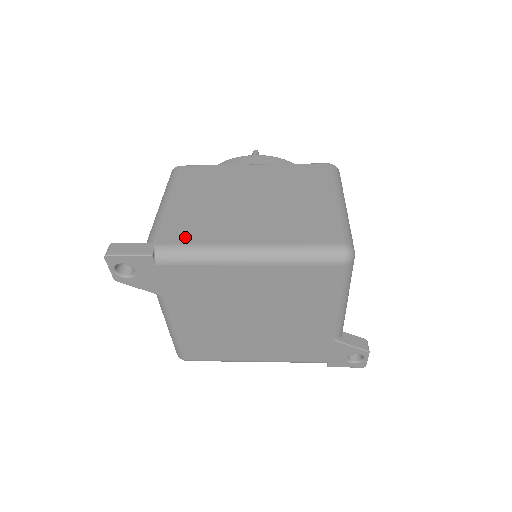
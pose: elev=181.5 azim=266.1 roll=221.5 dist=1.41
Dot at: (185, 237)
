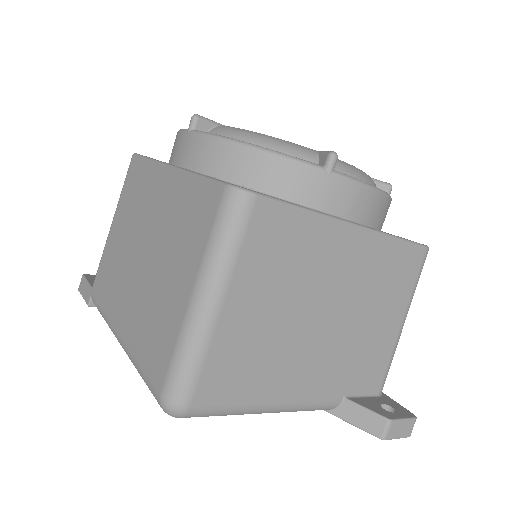
Dot at: (102, 293)
